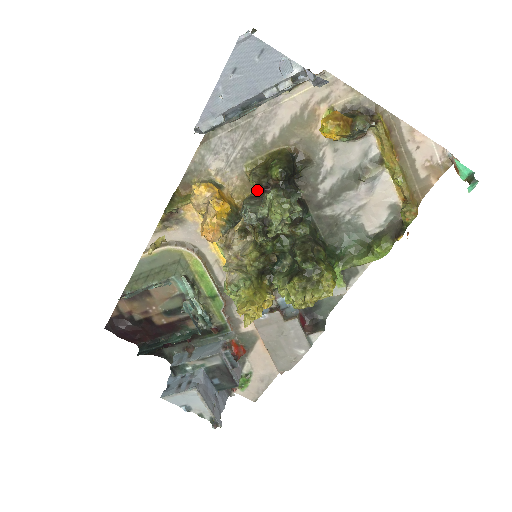
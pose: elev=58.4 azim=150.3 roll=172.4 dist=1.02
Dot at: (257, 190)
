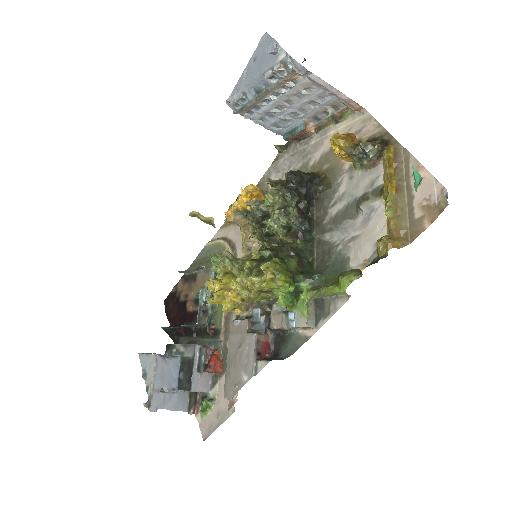
Dot at: occluded
